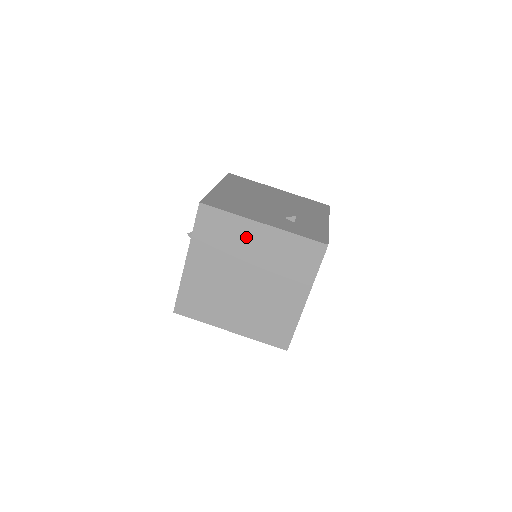
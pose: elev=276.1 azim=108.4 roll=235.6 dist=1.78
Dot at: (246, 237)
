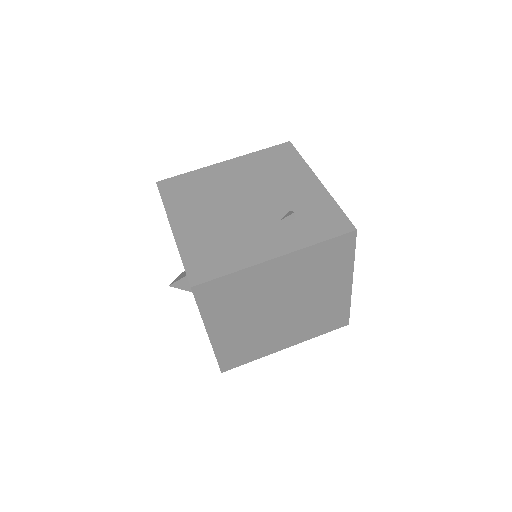
Dot at: (263, 279)
